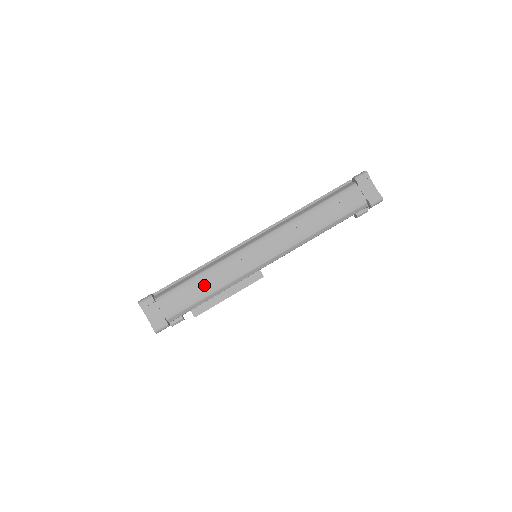
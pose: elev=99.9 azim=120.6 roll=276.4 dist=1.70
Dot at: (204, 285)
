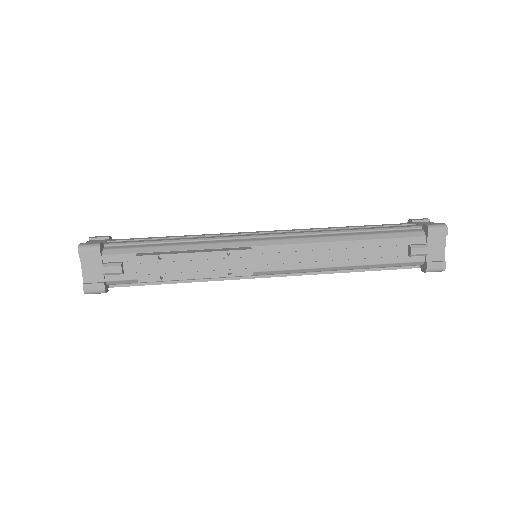
Dot at: occluded
